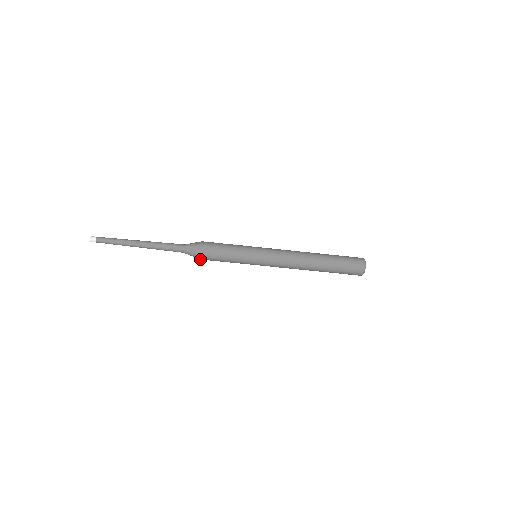
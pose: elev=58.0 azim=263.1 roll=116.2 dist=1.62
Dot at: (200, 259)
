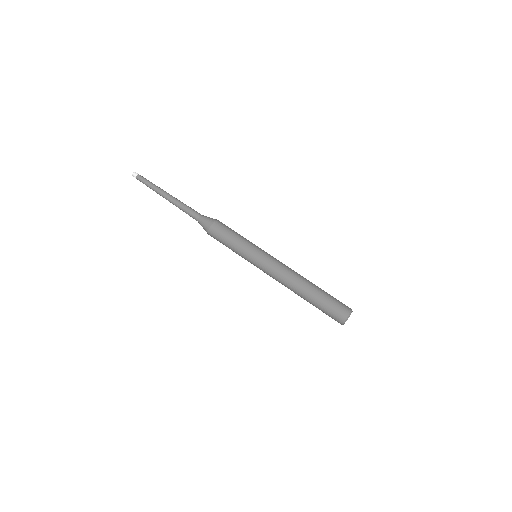
Dot at: (208, 231)
